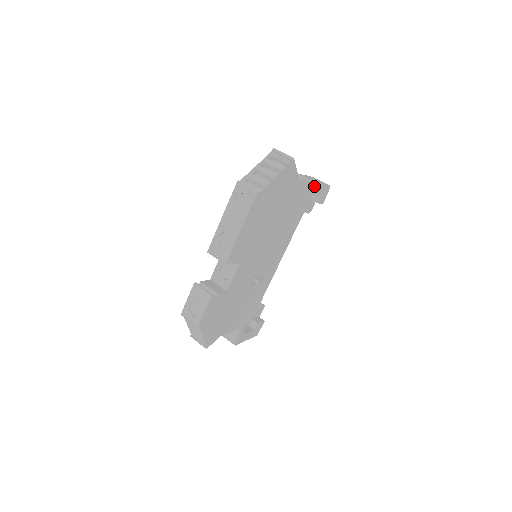
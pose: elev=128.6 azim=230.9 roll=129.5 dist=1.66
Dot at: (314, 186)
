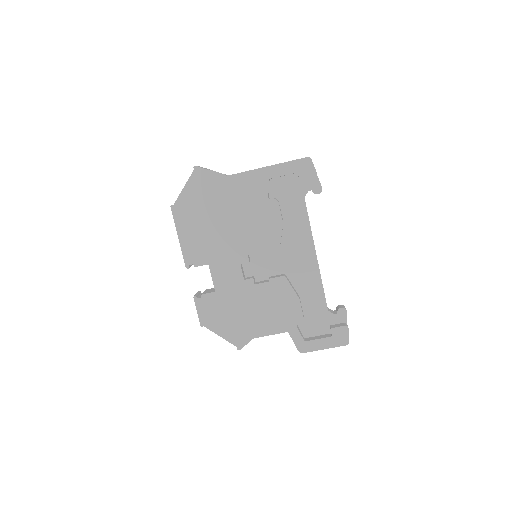
Dot at: (268, 170)
